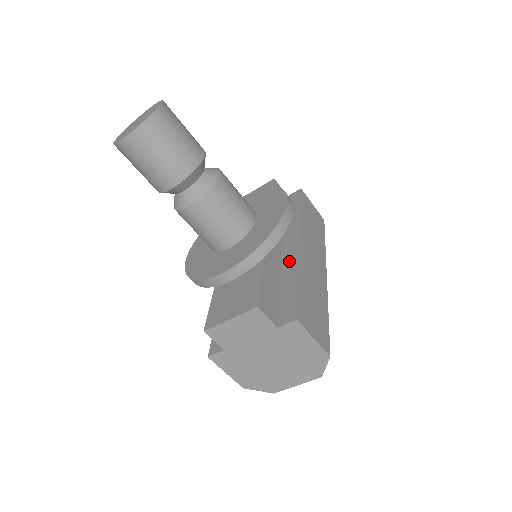
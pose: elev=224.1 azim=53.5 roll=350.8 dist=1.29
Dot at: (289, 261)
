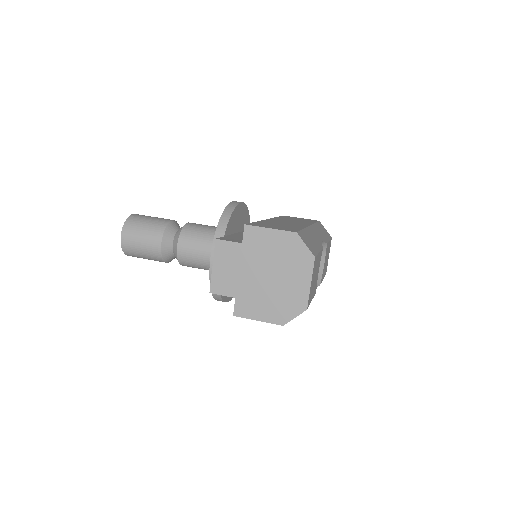
Dot at: occluded
